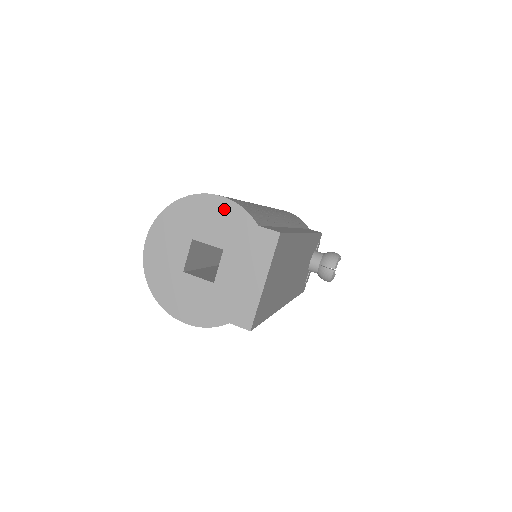
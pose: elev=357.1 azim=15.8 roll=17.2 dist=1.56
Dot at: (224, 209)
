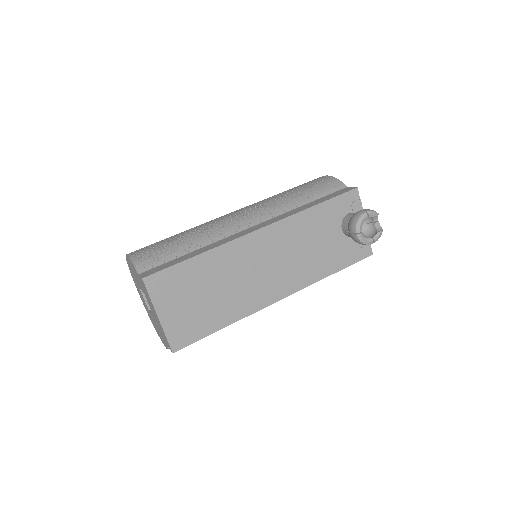
Dot at: (131, 264)
